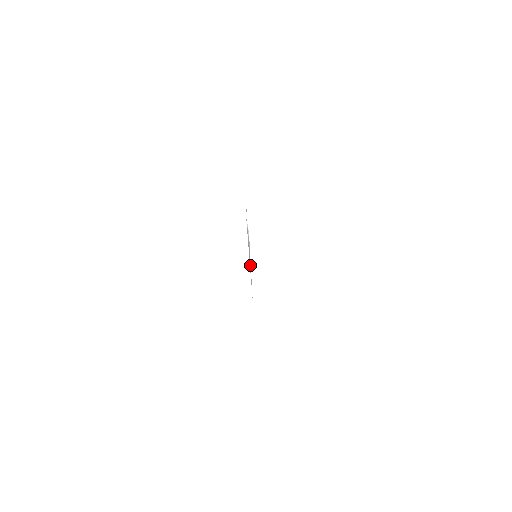
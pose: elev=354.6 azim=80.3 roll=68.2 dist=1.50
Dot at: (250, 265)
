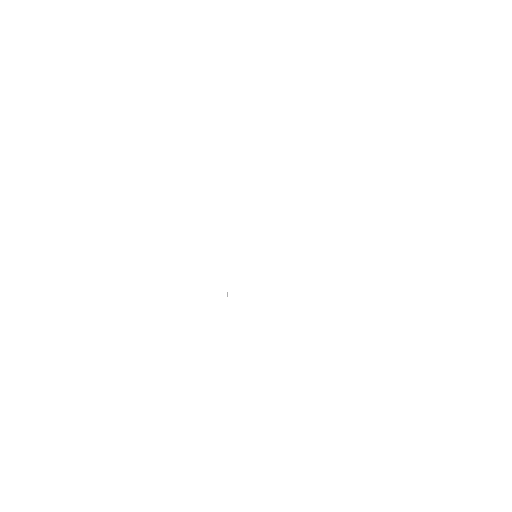
Dot at: occluded
